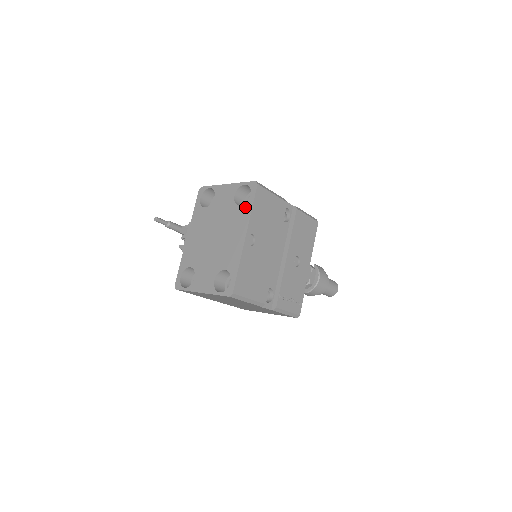
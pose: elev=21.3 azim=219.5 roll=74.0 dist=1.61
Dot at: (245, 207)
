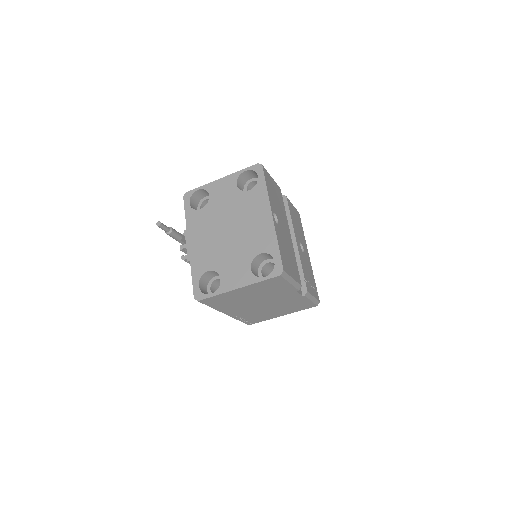
Dot at: (257, 189)
